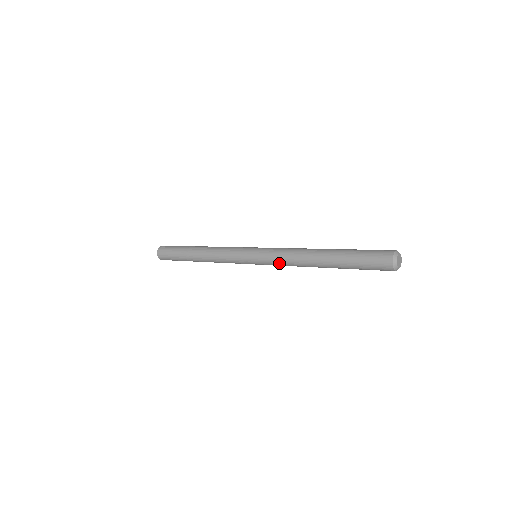
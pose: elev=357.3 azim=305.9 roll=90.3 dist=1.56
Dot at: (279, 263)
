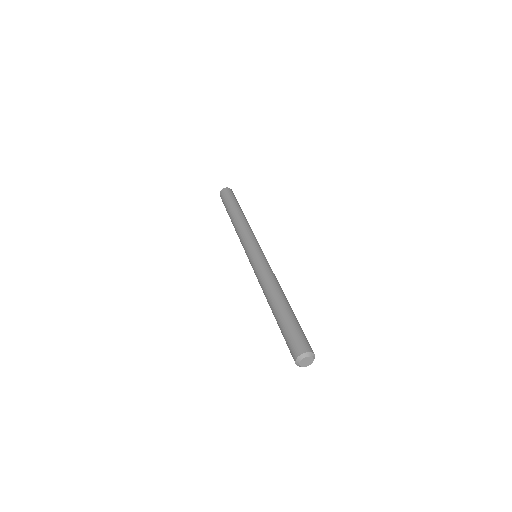
Dot at: occluded
